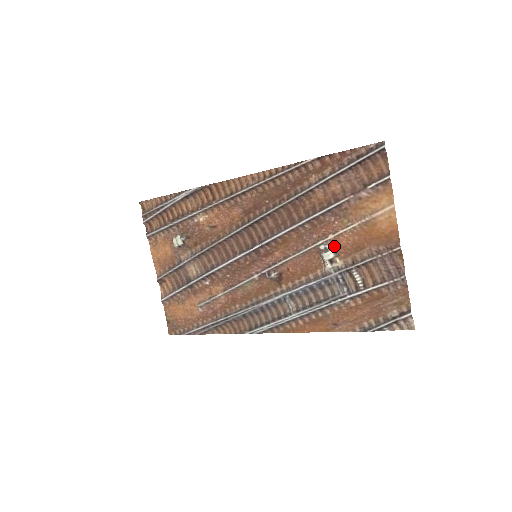
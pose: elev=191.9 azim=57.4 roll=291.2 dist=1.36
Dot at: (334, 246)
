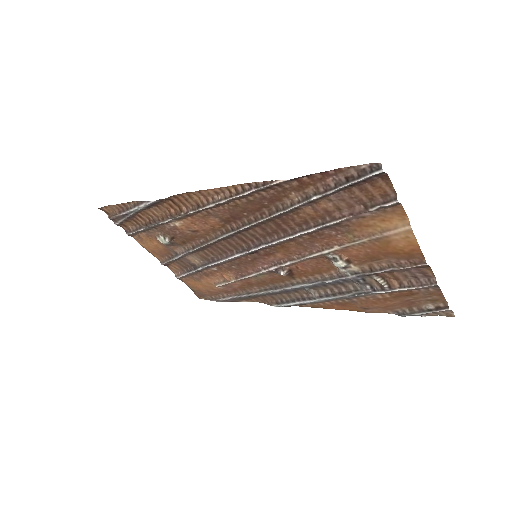
Dot at: (343, 255)
